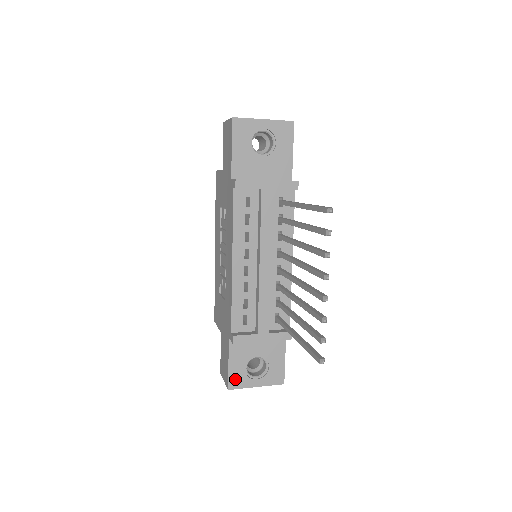
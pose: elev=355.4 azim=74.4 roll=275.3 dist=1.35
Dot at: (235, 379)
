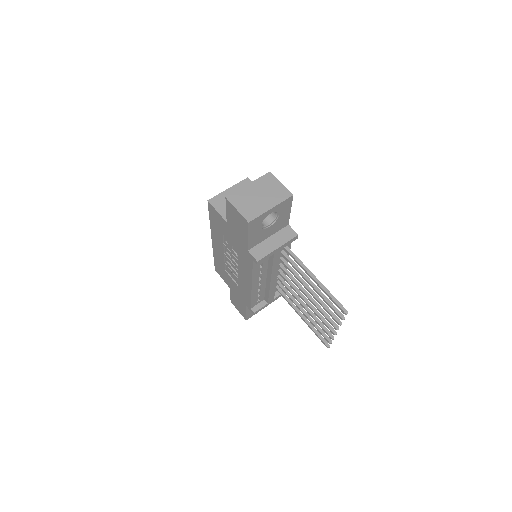
Dot at: (250, 315)
